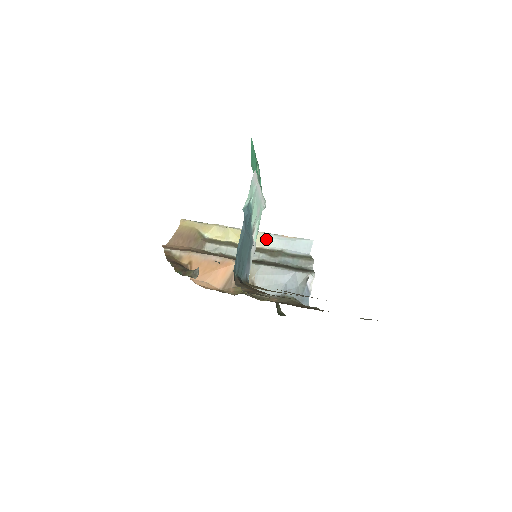
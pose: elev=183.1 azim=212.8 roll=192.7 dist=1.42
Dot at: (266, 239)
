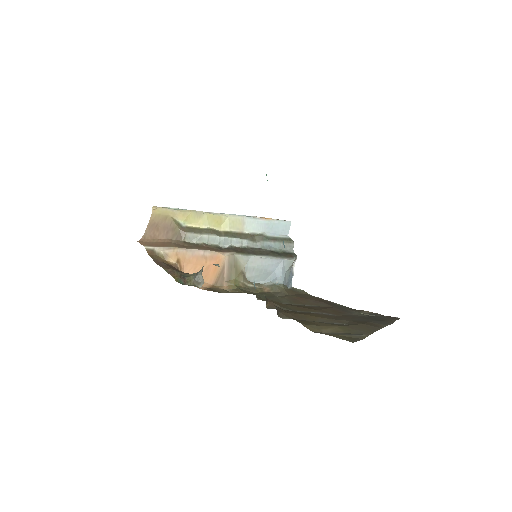
Dot at: (246, 223)
